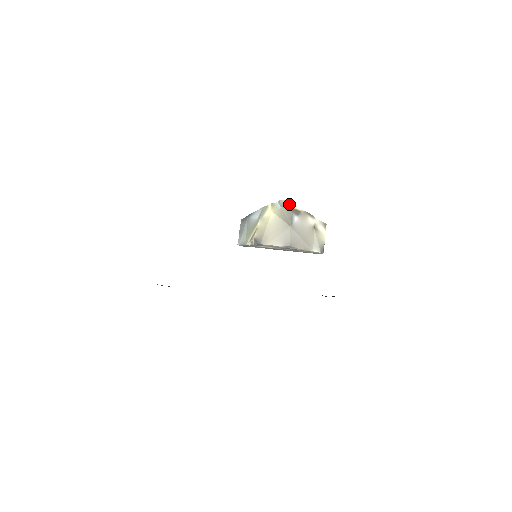
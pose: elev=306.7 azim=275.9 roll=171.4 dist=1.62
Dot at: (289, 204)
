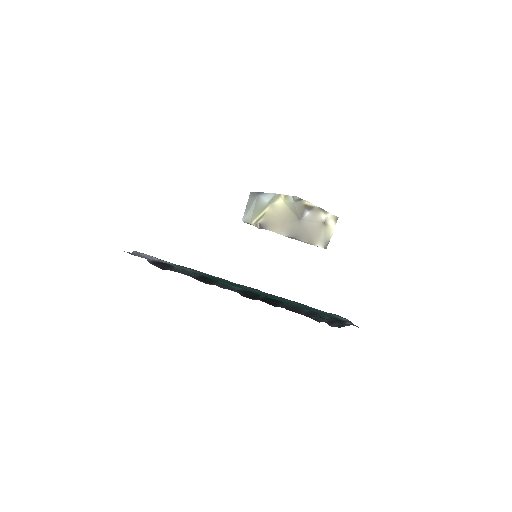
Dot at: (303, 200)
